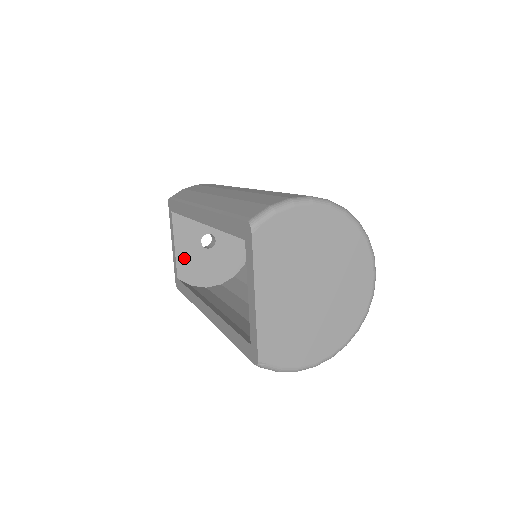
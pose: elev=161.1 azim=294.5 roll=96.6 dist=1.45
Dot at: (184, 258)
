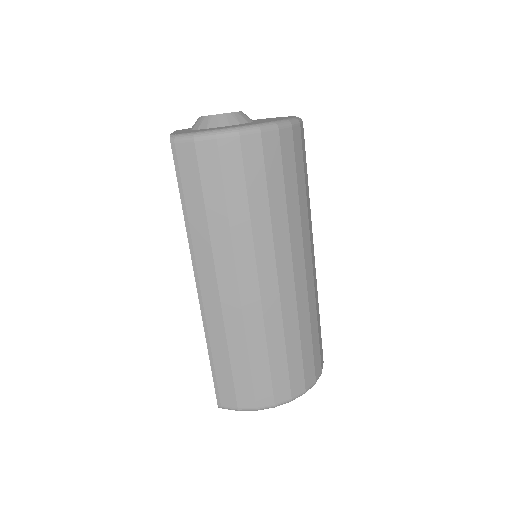
Dot at: occluded
